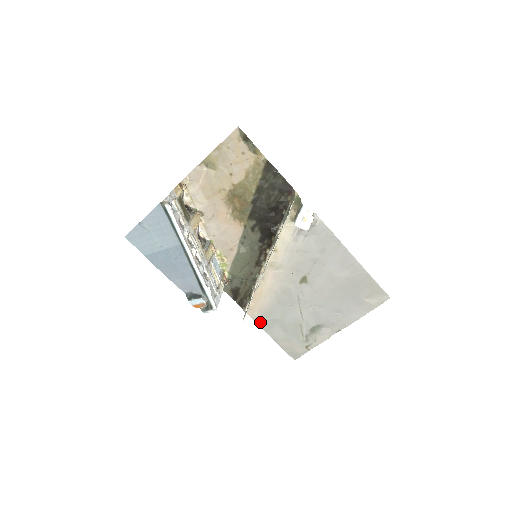
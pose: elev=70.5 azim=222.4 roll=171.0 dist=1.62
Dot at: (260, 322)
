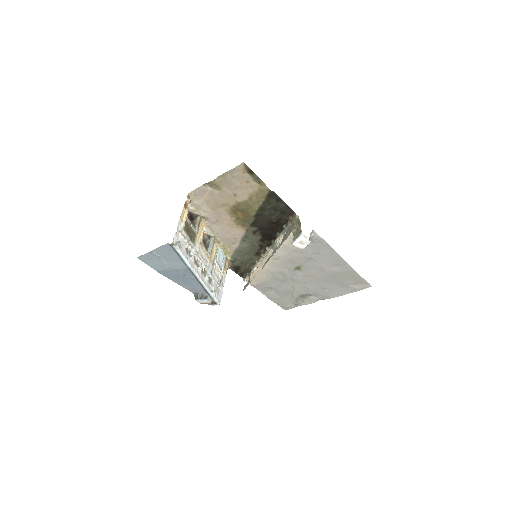
Dot at: (257, 287)
